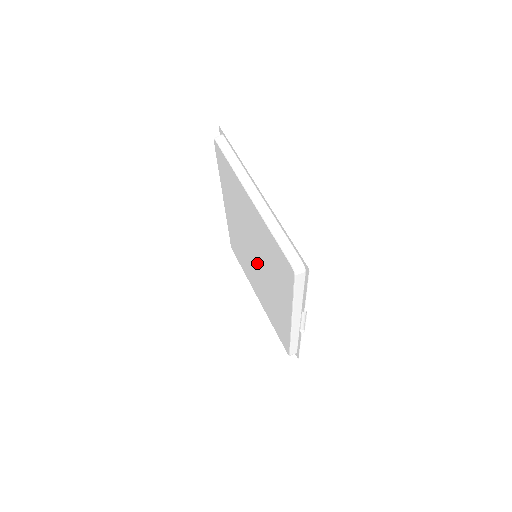
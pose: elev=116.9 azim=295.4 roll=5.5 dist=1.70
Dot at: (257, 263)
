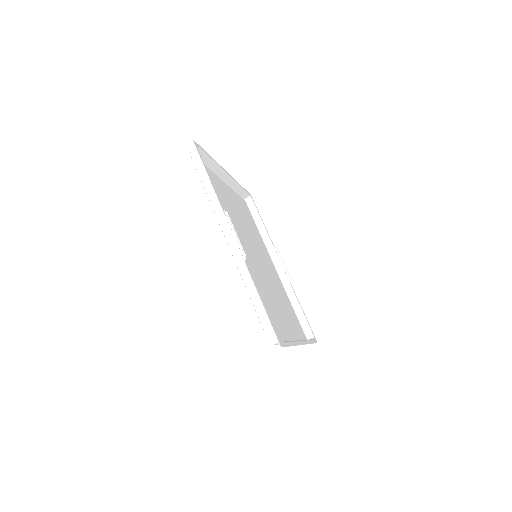
Dot at: (255, 255)
